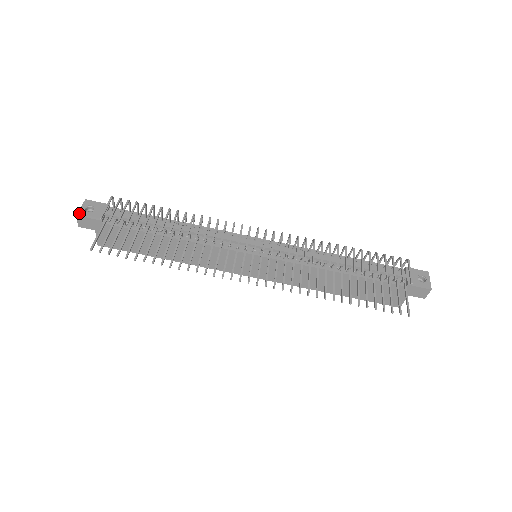
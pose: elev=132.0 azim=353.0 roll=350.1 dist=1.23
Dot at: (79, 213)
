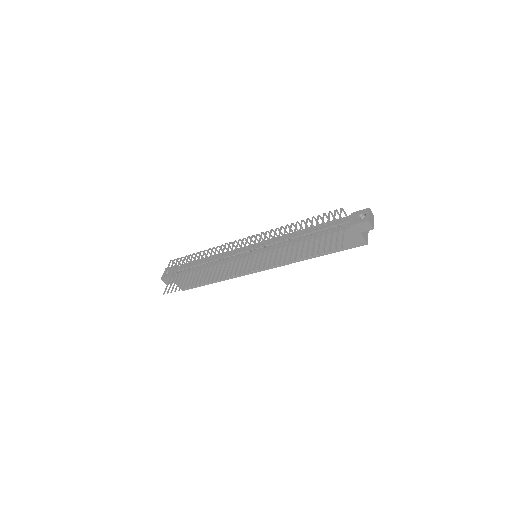
Dot at: (162, 277)
